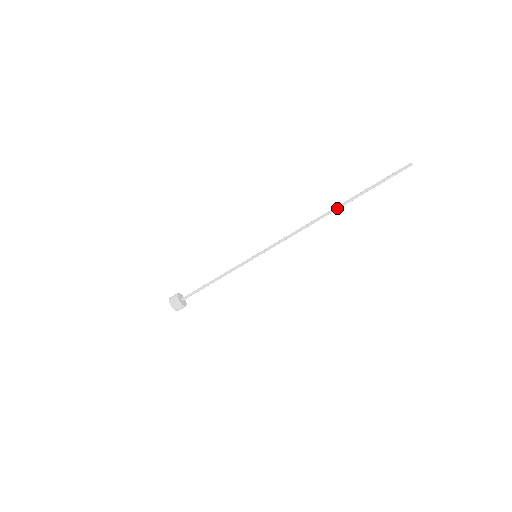
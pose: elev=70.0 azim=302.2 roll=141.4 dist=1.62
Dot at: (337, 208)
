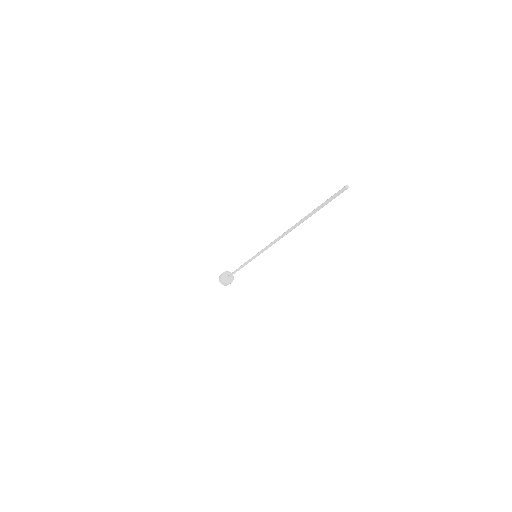
Dot at: (296, 226)
